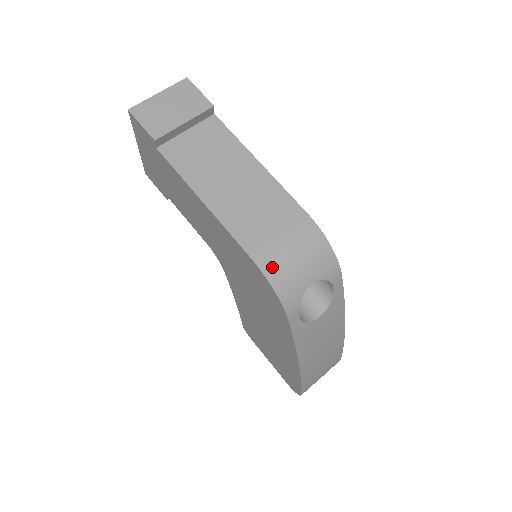
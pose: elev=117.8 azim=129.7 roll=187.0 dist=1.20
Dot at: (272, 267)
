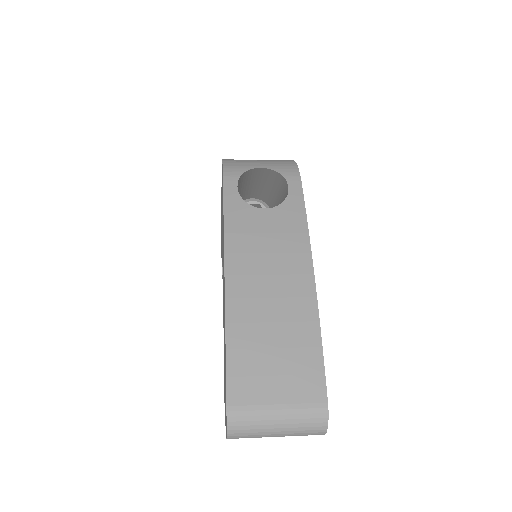
Dot at: occluded
